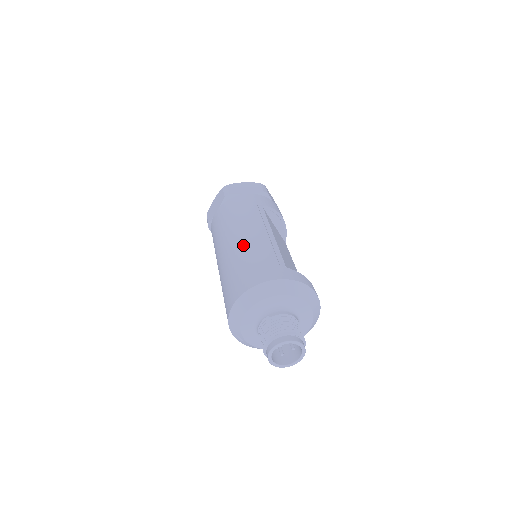
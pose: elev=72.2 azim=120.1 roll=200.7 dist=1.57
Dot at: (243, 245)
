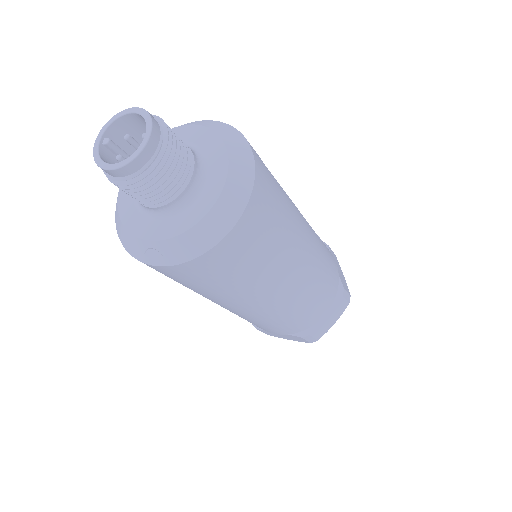
Dot at: occluded
